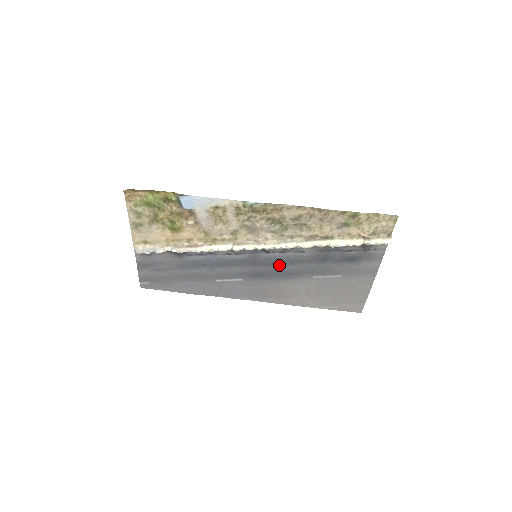
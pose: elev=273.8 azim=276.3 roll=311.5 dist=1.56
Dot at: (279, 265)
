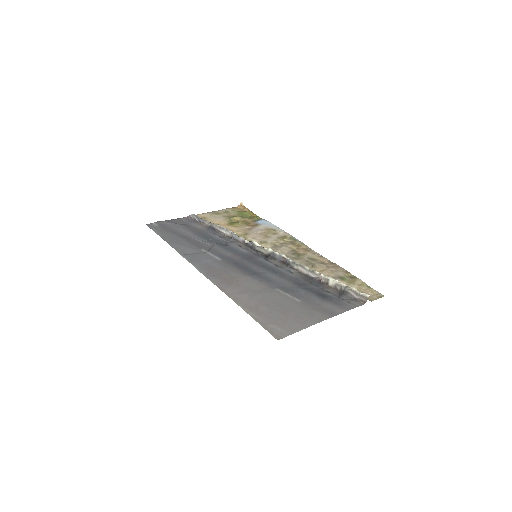
Dot at: (262, 269)
